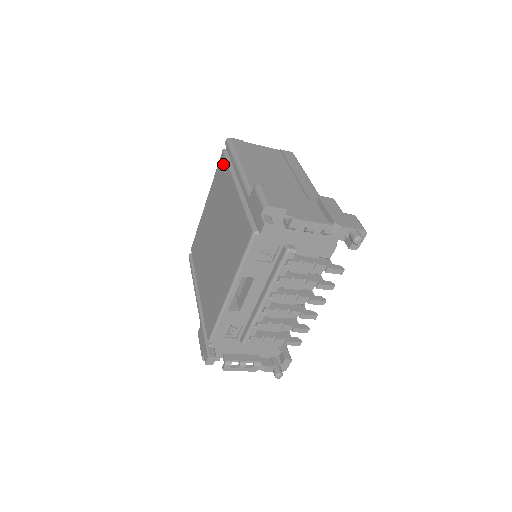
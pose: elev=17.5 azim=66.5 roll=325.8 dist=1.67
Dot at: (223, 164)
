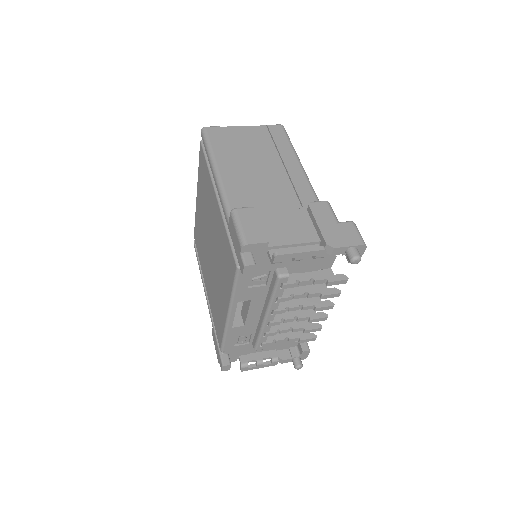
Dot at: (203, 160)
